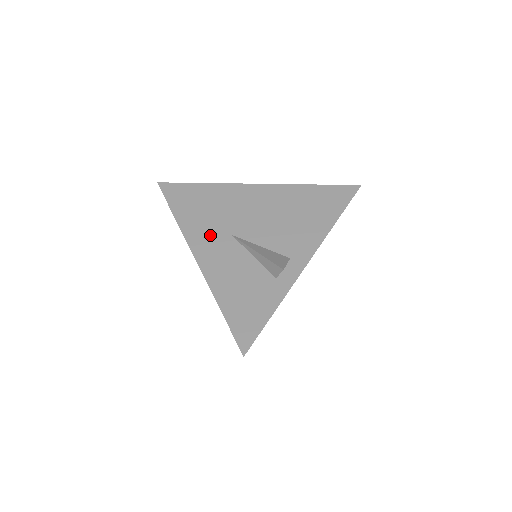
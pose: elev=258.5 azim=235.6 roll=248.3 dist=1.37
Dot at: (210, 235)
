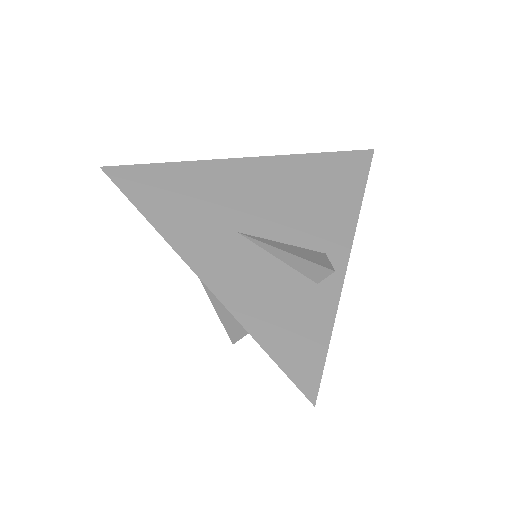
Dot at: (206, 236)
